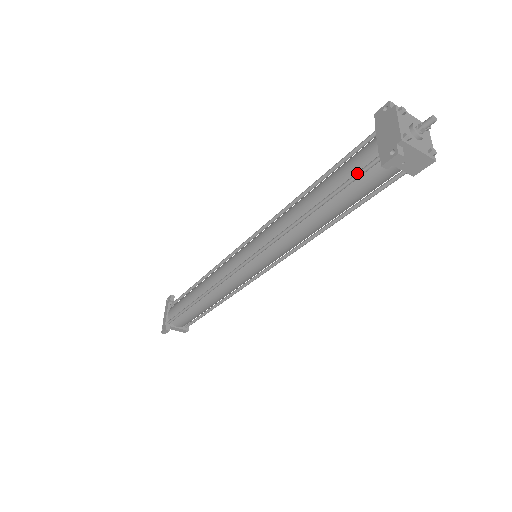
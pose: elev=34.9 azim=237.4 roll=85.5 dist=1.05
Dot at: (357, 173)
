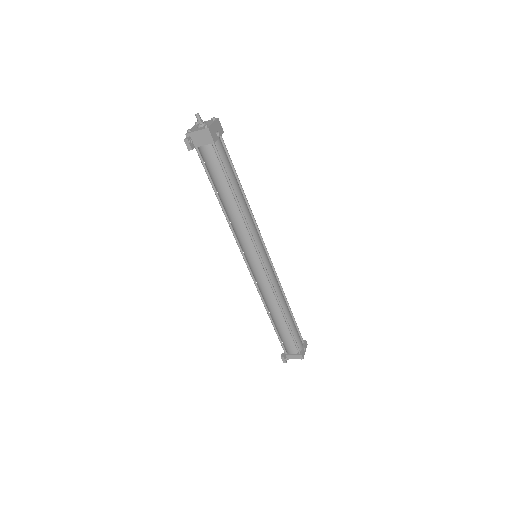
Dot at: (202, 164)
